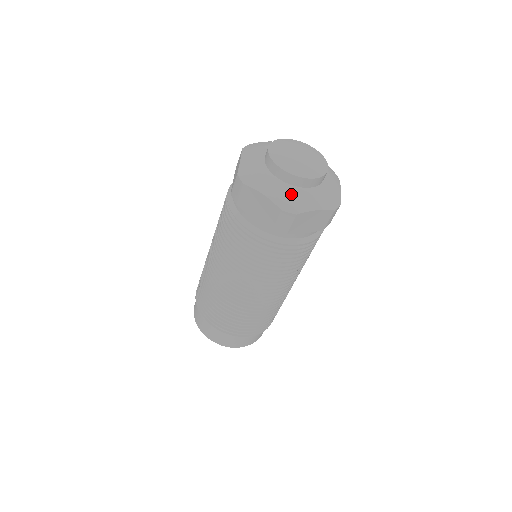
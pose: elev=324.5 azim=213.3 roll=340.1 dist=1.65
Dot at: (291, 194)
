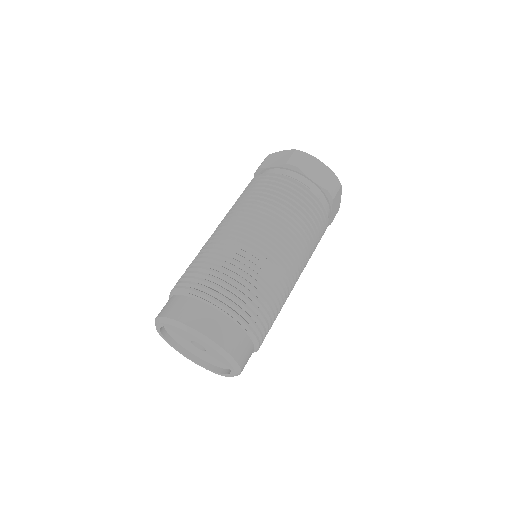
Dot at: occluded
